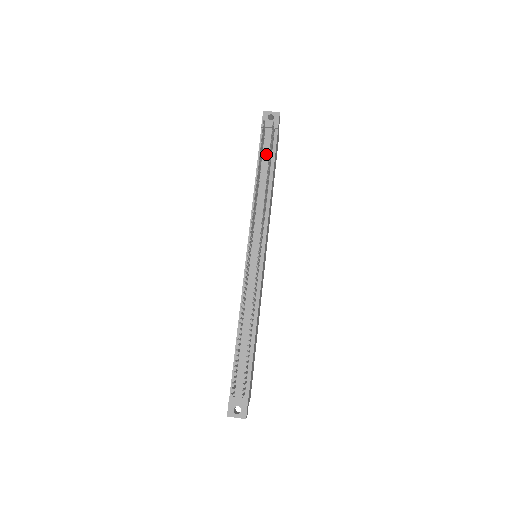
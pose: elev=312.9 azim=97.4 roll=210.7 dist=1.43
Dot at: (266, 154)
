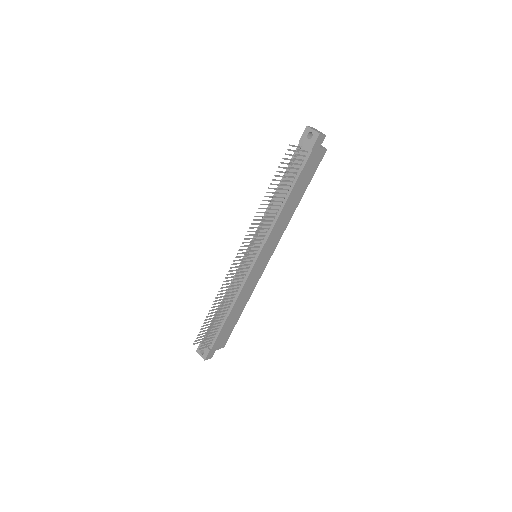
Dot at: occluded
